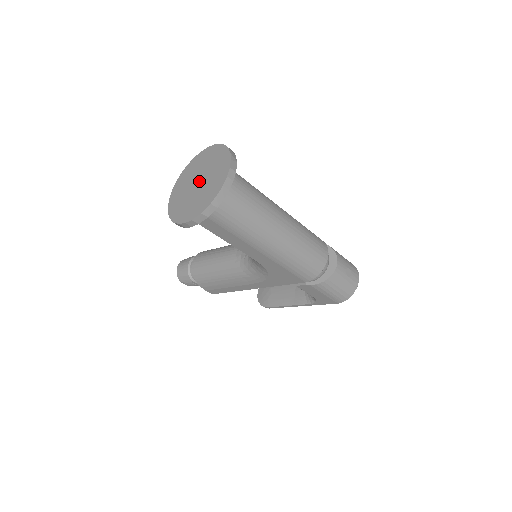
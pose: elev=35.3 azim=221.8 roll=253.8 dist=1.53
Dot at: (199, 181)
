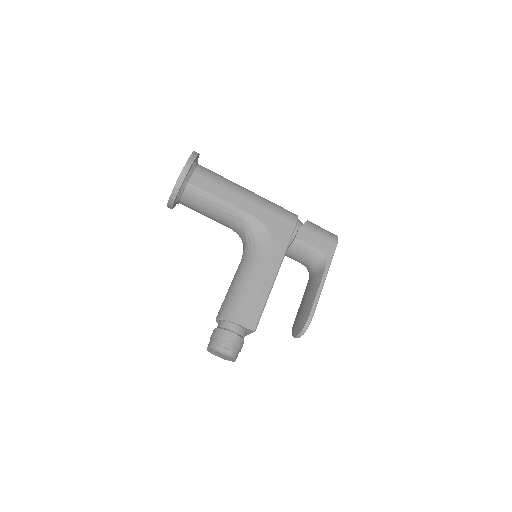
Dot at: occluded
